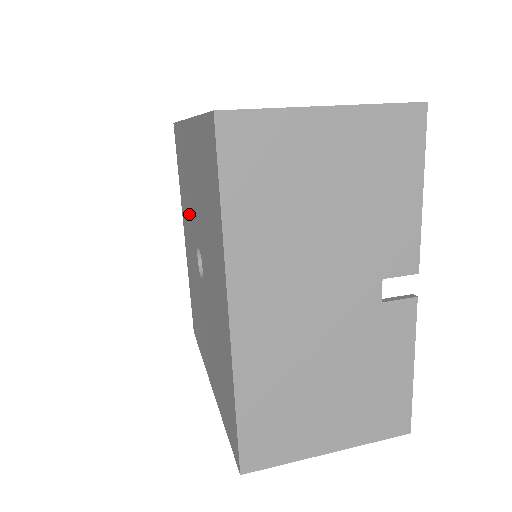
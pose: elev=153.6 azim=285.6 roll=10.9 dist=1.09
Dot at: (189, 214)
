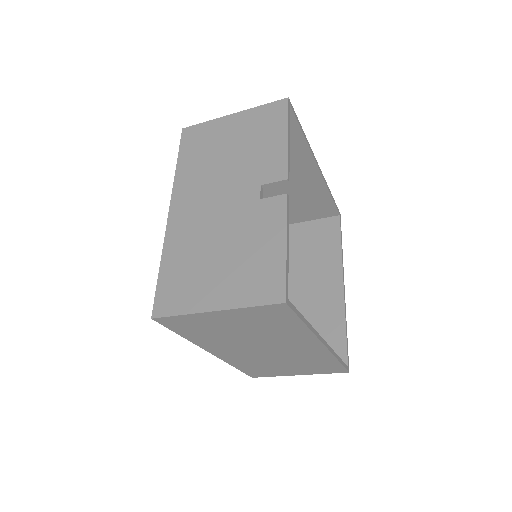
Dot at: occluded
